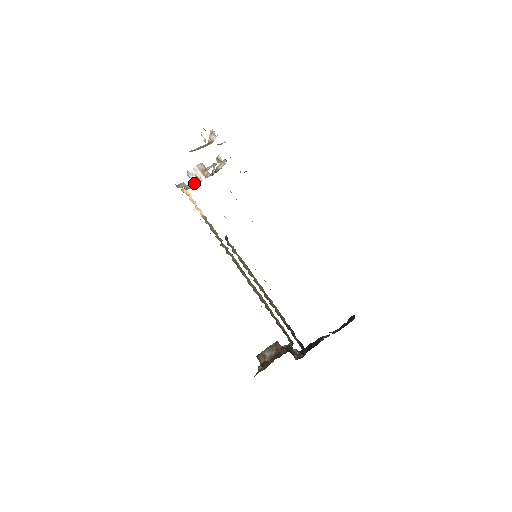
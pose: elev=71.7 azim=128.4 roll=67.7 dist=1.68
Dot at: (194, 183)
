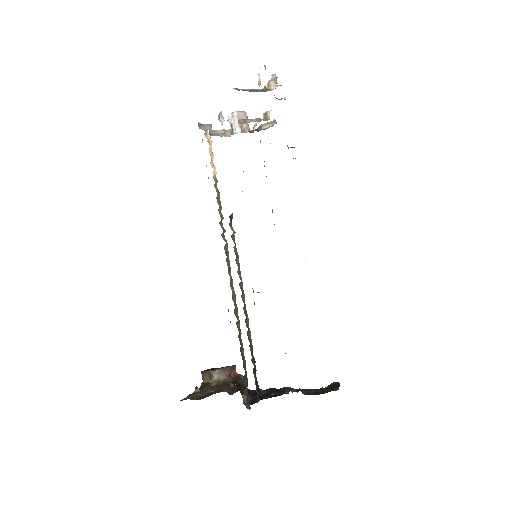
Dot at: (224, 132)
